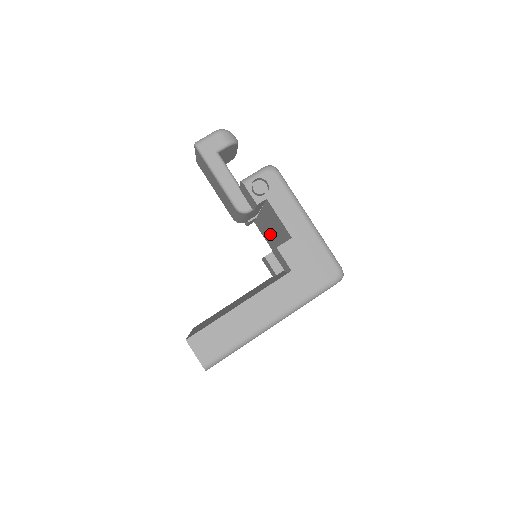
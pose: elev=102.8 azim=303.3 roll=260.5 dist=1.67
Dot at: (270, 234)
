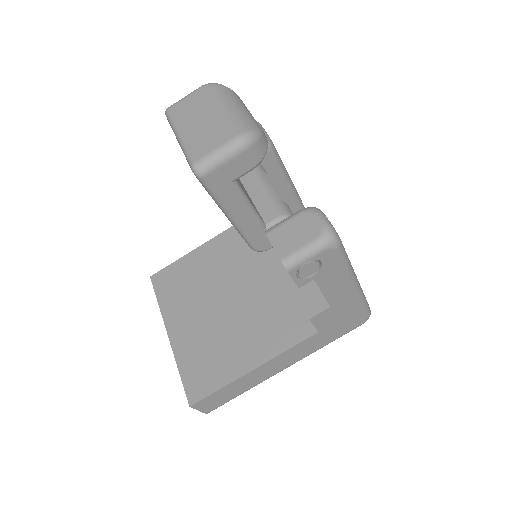
Dot at: occluded
